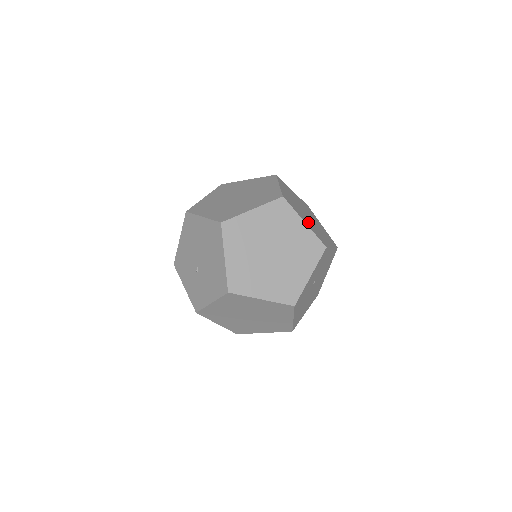
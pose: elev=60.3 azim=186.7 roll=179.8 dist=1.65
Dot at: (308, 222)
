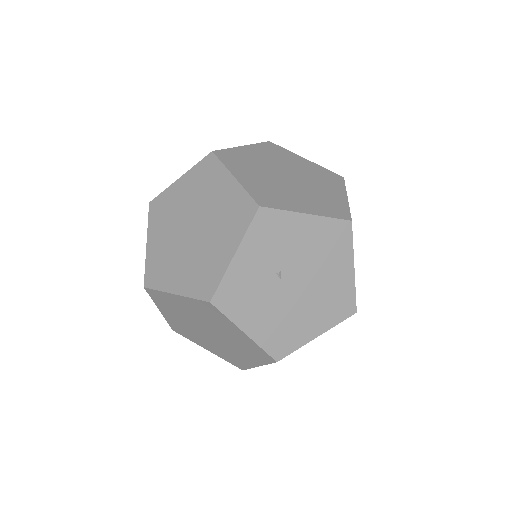
Dot at: (257, 180)
